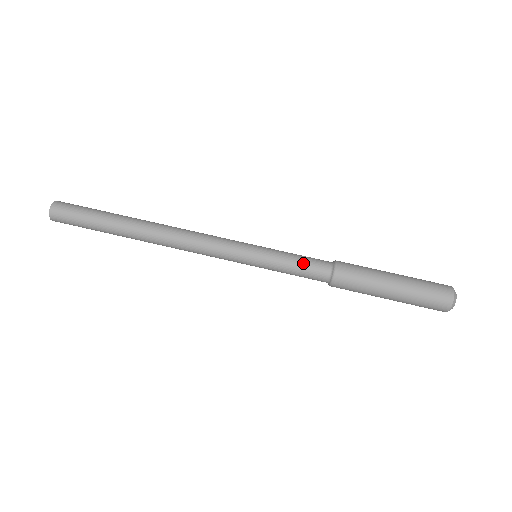
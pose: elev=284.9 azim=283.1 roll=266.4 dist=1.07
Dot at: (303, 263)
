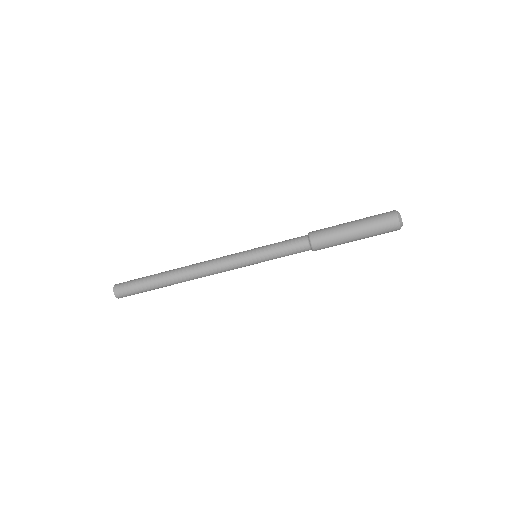
Dot at: (288, 247)
